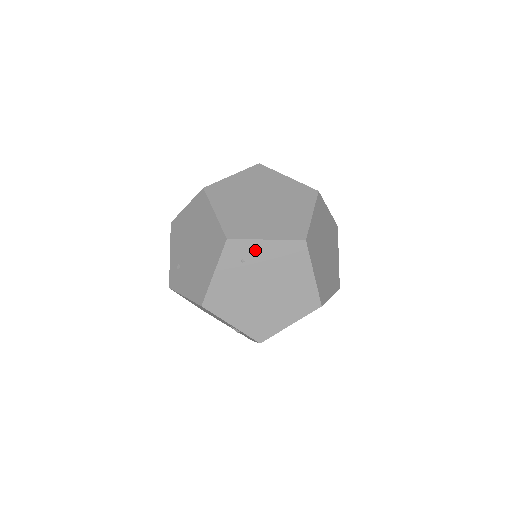
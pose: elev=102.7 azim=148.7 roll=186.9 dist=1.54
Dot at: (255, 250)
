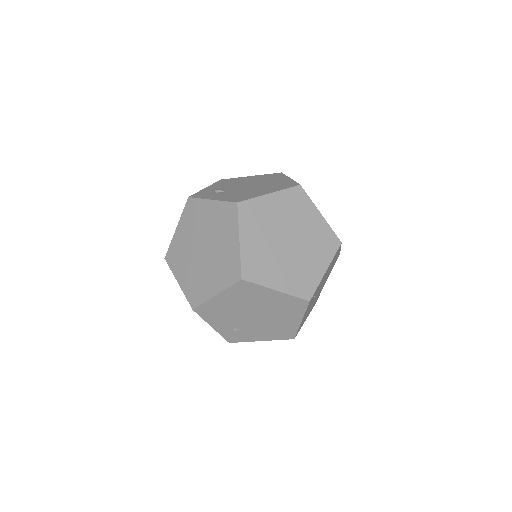
Dot at: (320, 283)
